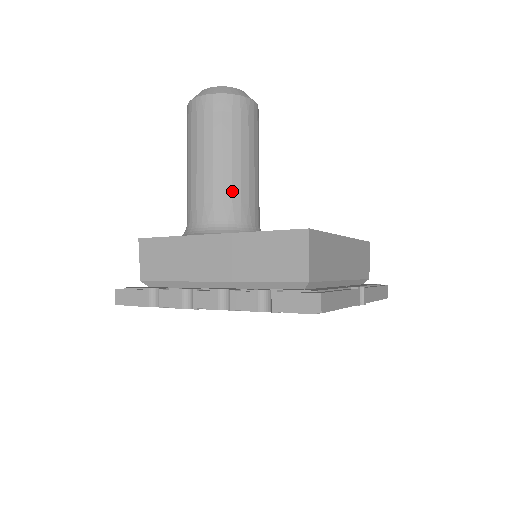
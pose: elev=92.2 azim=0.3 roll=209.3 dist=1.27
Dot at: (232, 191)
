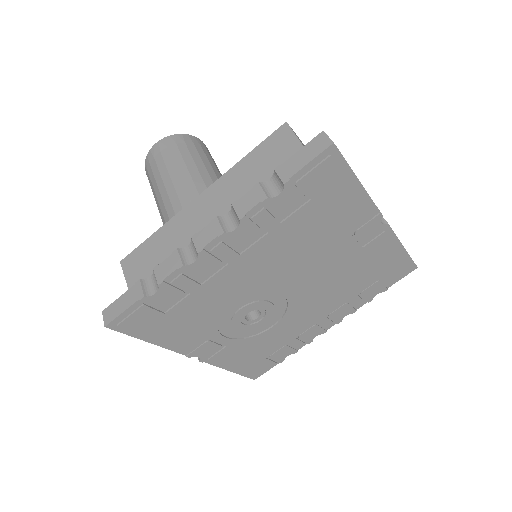
Dot at: (206, 187)
